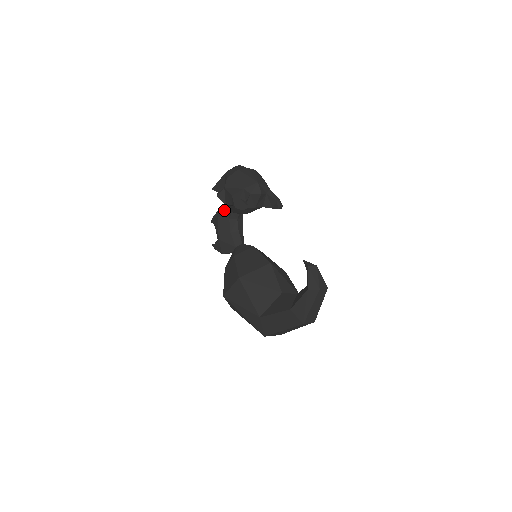
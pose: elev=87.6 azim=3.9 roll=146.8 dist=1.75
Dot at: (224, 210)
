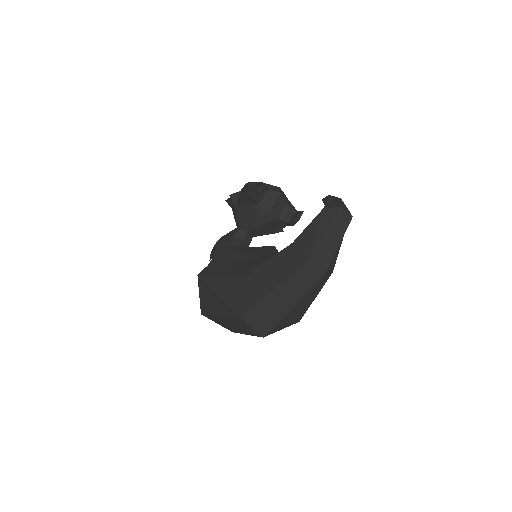
Dot at: (231, 231)
